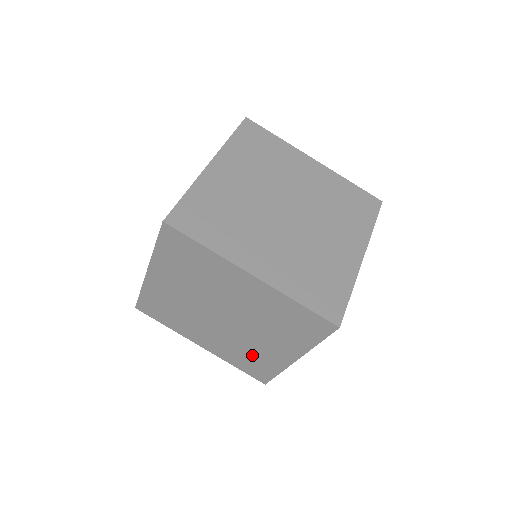
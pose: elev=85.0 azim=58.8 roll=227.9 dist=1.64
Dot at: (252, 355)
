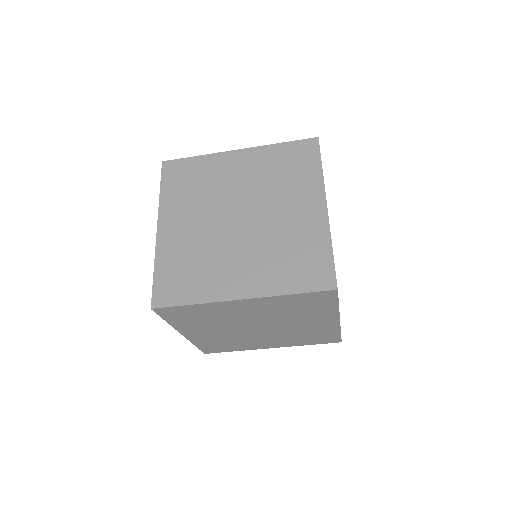
Dot at: (308, 334)
